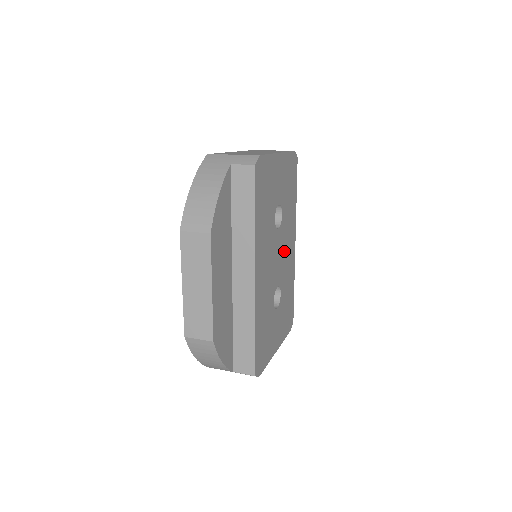
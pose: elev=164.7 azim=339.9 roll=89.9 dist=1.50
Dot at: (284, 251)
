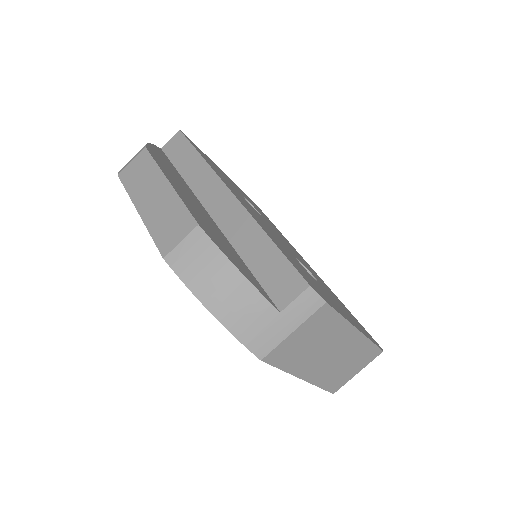
Dot at: occluded
